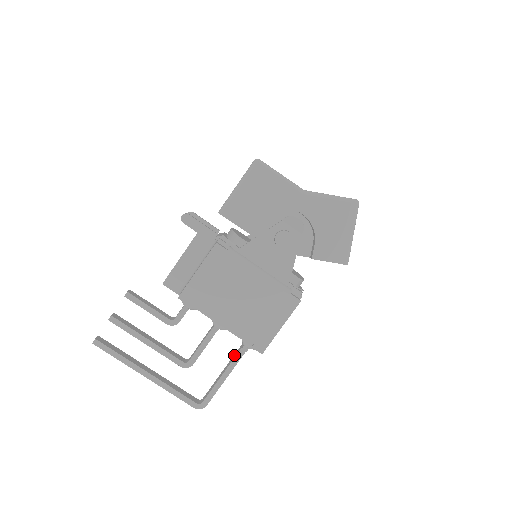
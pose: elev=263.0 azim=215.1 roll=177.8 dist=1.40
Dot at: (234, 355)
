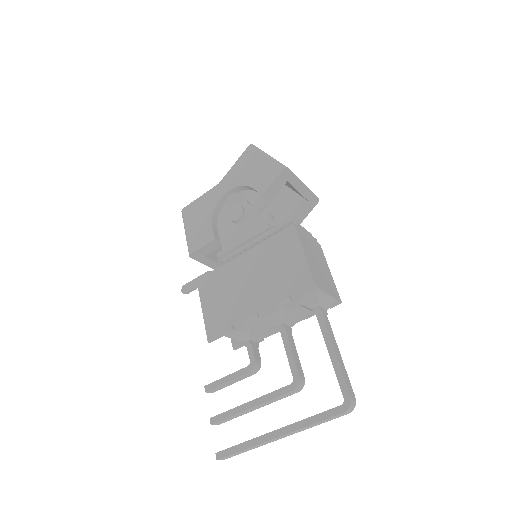
Dot at: occluded
